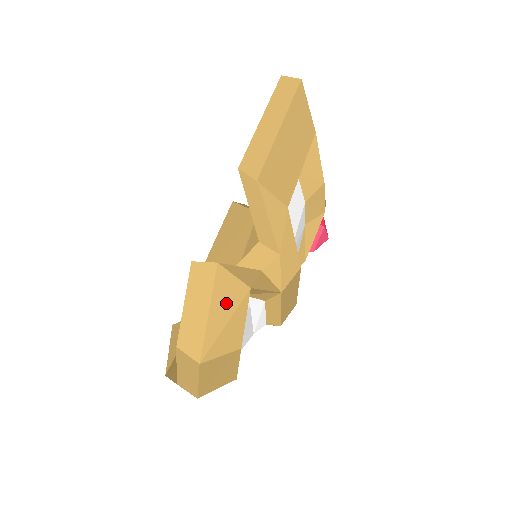
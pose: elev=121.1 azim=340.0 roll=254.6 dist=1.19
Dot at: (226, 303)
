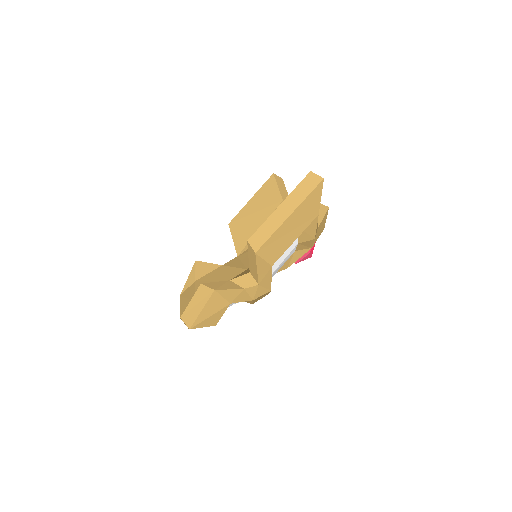
Dot at: (213, 308)
